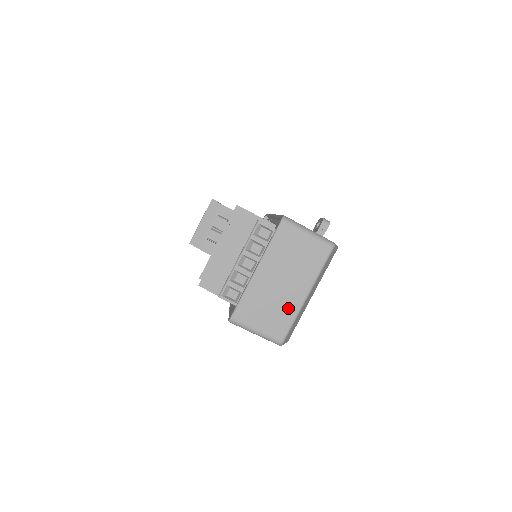
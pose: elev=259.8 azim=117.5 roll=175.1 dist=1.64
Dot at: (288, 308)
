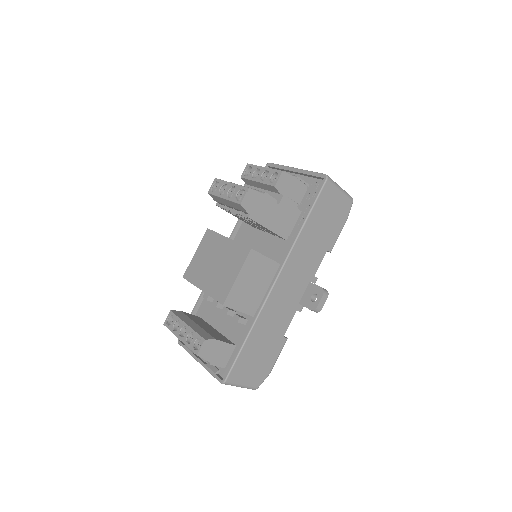
Dot at: occluded
